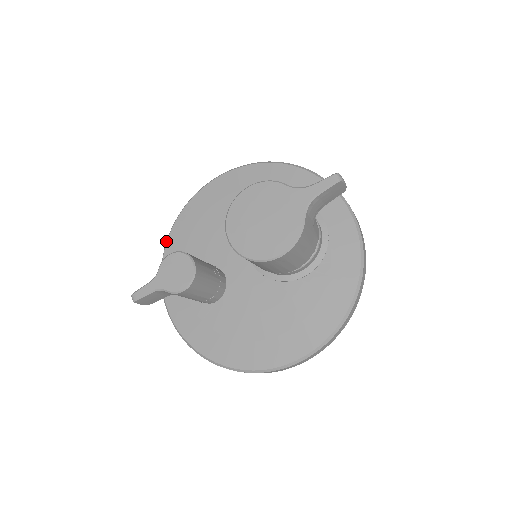
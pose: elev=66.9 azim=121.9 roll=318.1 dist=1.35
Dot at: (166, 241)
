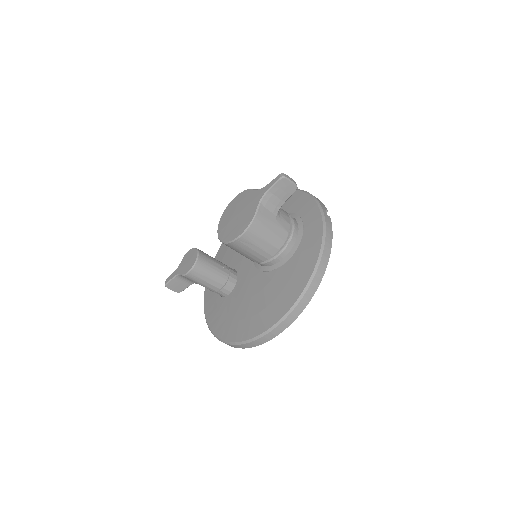
Dot at: occluded
